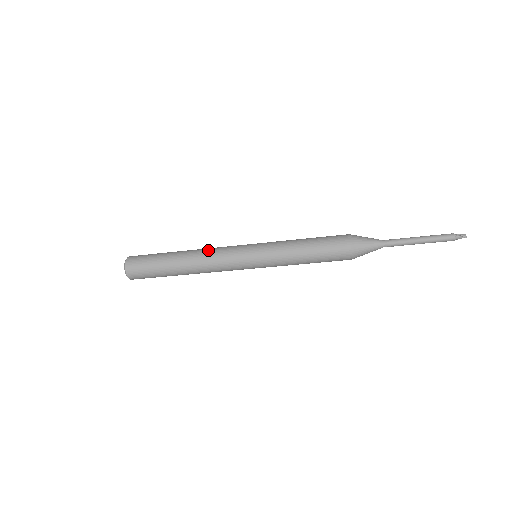
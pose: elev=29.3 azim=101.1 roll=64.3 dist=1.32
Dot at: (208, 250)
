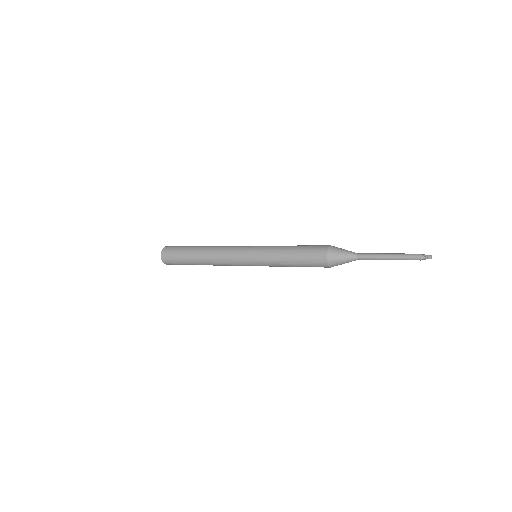
Dot at: (219, 248)
